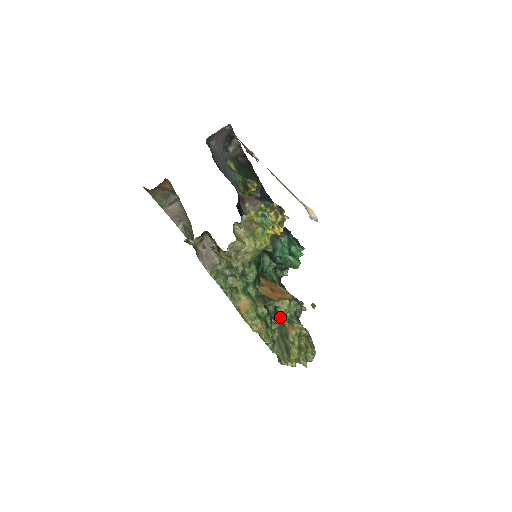
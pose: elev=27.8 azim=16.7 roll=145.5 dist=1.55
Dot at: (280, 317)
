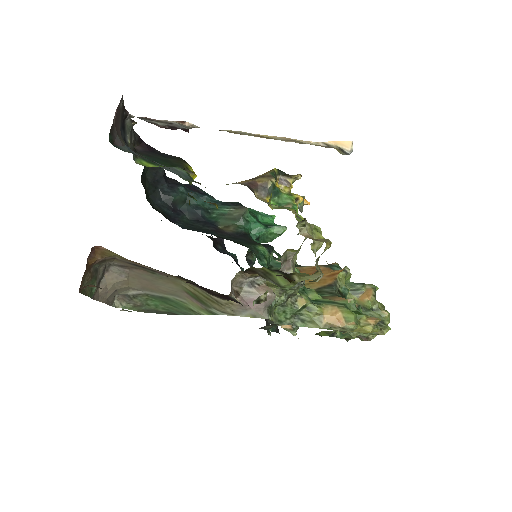
Dot at: occluded
